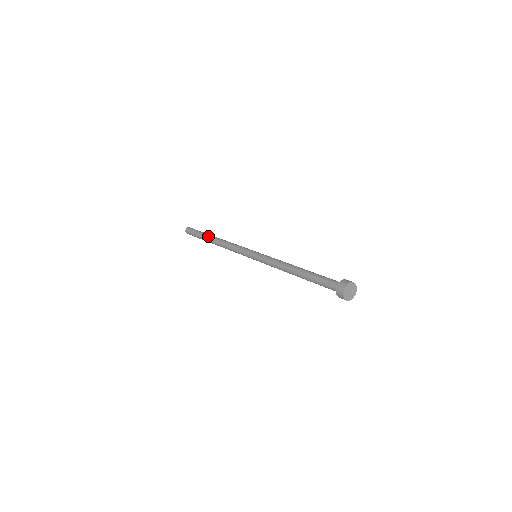
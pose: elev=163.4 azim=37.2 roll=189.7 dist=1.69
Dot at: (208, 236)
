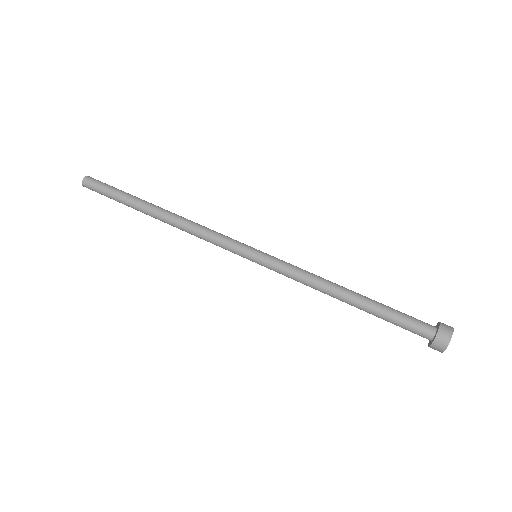
Dot at: (141, 208)
